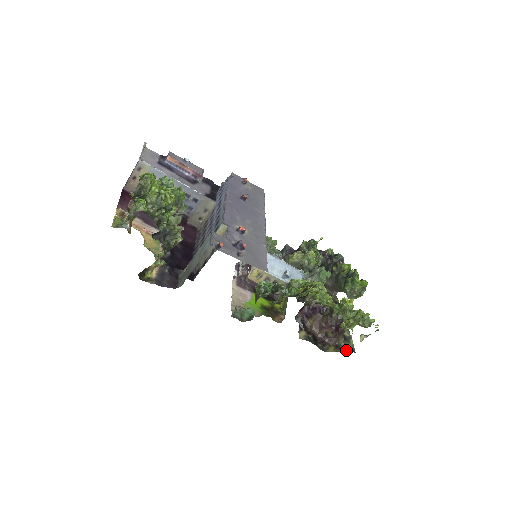
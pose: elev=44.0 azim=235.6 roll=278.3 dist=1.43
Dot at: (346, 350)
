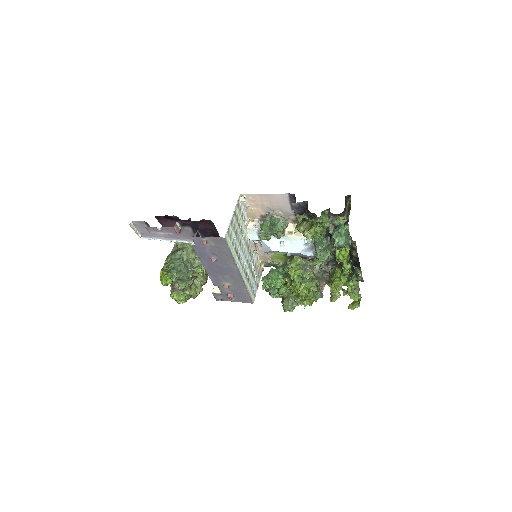
Dot at: occluded
